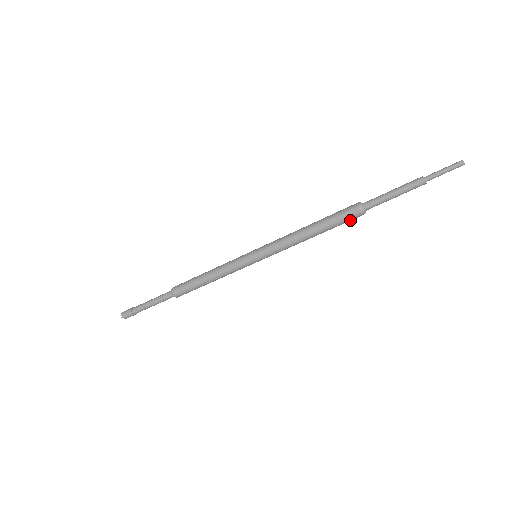
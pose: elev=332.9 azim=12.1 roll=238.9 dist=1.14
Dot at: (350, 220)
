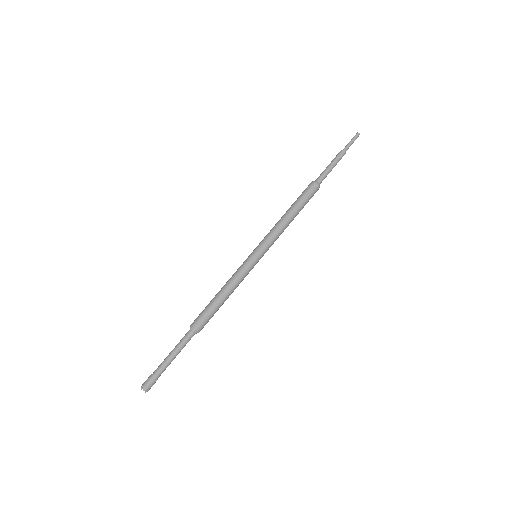
Dot at: (312, 196)
